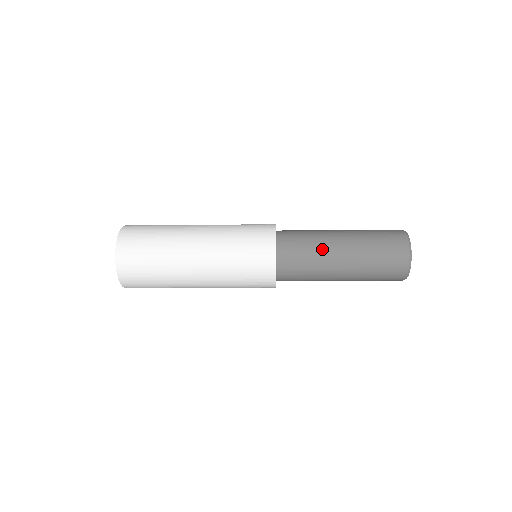
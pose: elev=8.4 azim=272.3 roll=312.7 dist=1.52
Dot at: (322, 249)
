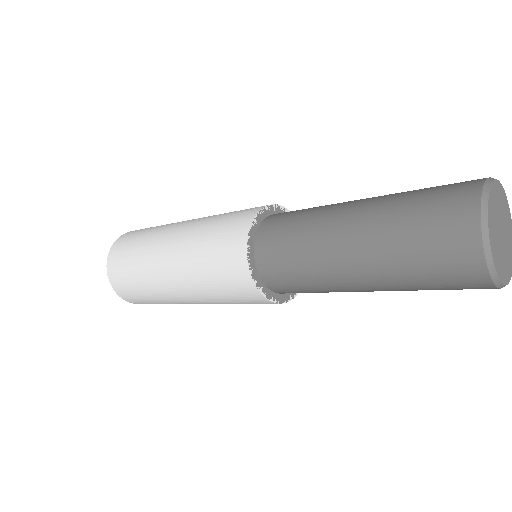
Dot at: (326, 283)
